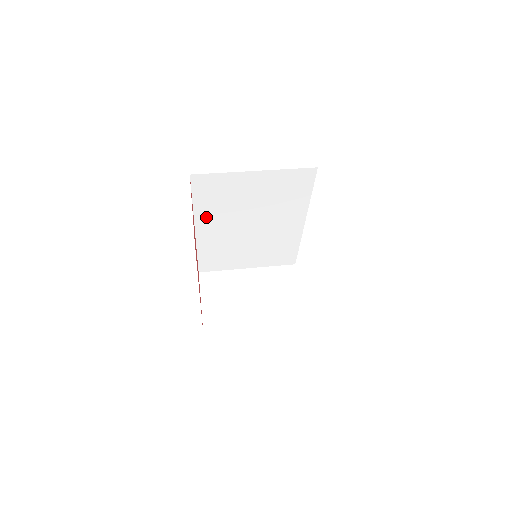
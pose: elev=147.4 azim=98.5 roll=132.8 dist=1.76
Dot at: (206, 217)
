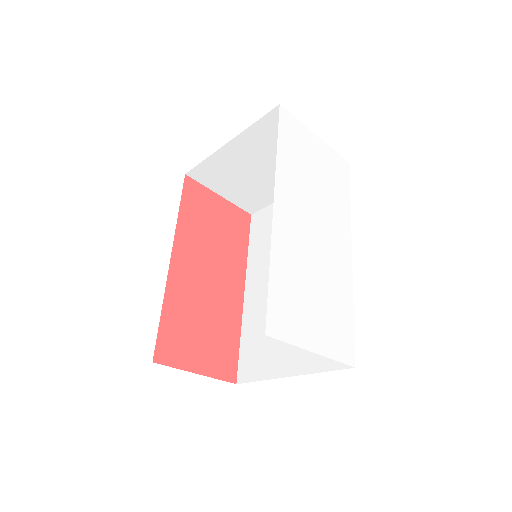
Dot at: (256, 268)
